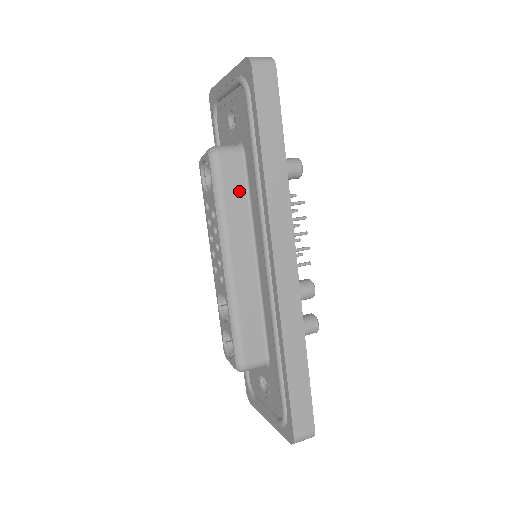
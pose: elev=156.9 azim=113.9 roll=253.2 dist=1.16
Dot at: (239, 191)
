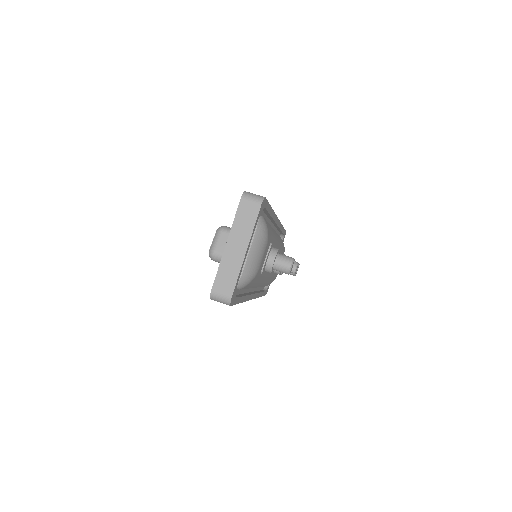
Dot at: occluded
